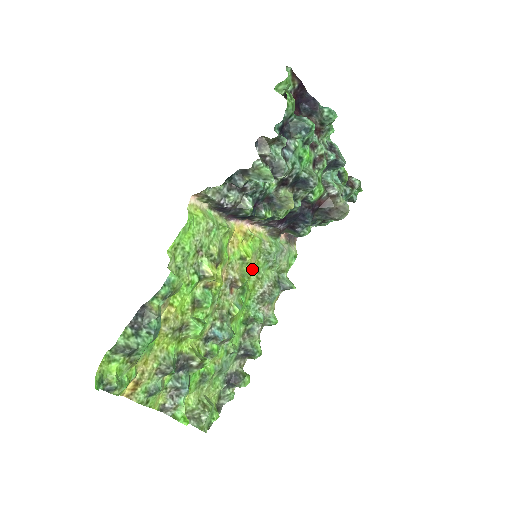
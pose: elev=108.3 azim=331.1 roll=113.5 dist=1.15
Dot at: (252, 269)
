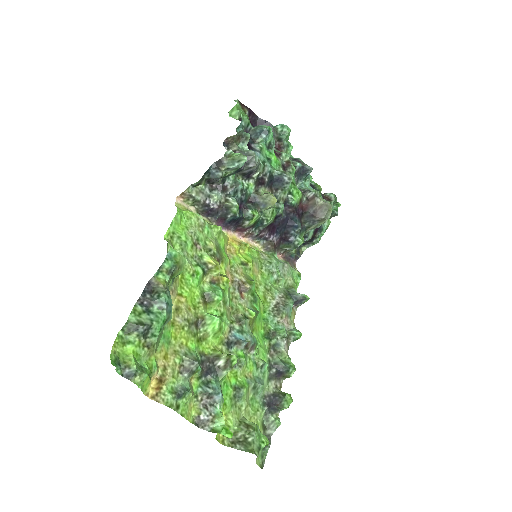
Dot at: (257, 279)
